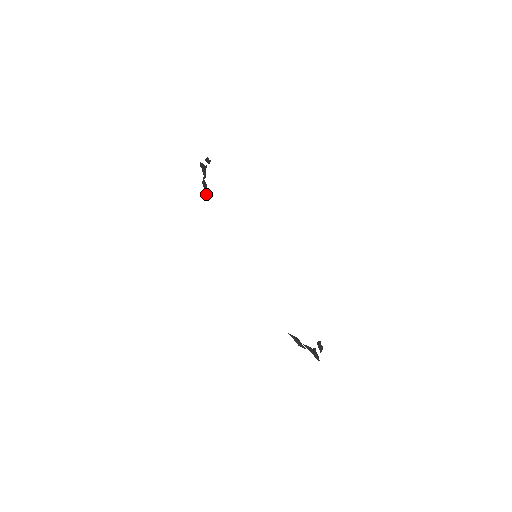
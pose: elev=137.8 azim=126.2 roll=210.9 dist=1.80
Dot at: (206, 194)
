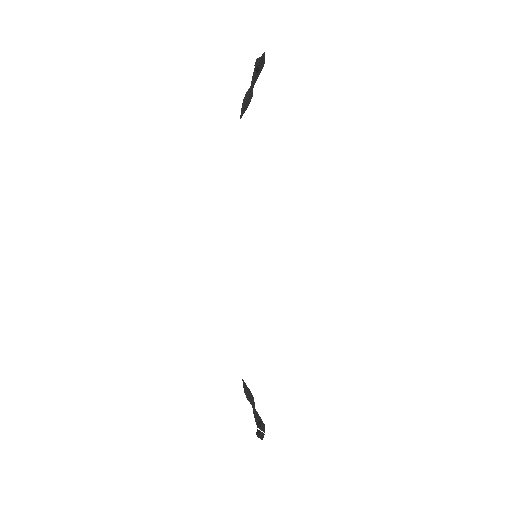
Dot at: (240, 115)
